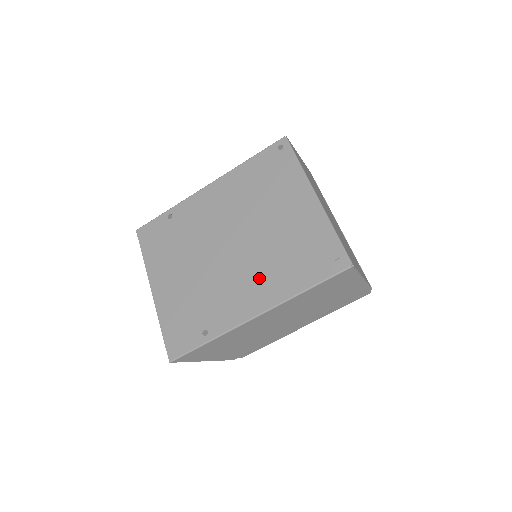
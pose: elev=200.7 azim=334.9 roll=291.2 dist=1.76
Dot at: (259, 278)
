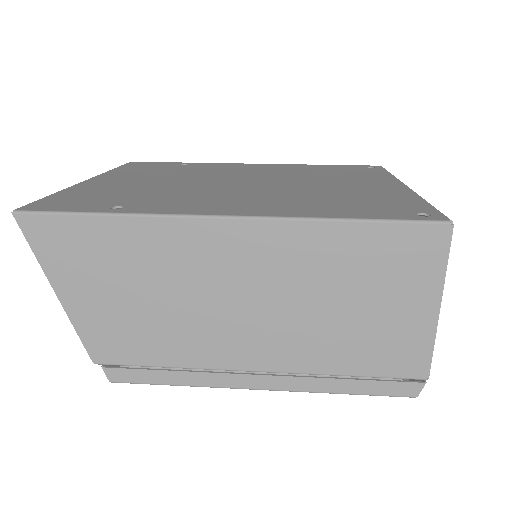
Dot at: (266, 199)
